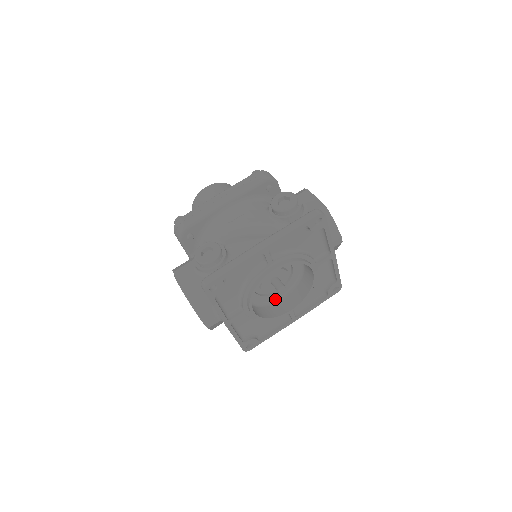
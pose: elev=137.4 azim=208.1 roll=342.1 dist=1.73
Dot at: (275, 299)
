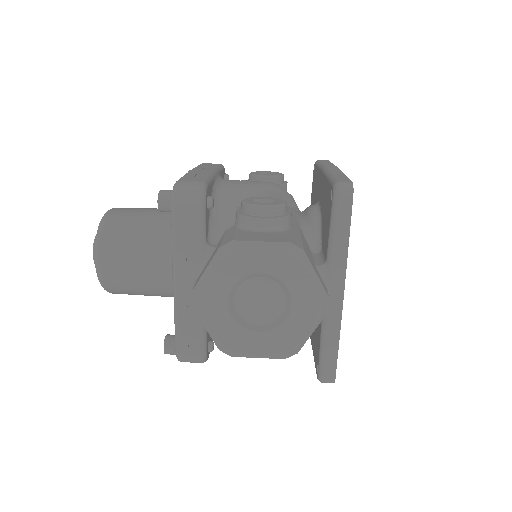
Dot at: occluded
